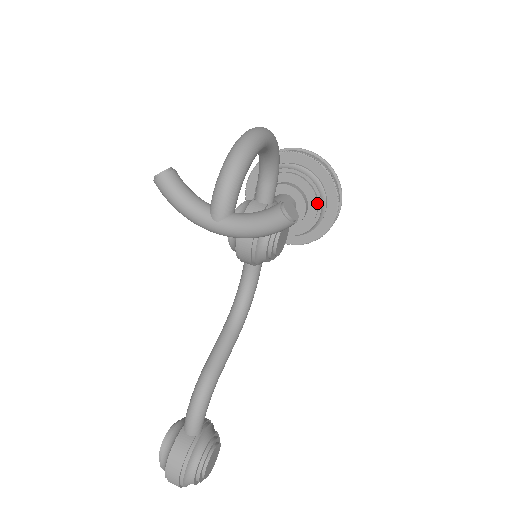
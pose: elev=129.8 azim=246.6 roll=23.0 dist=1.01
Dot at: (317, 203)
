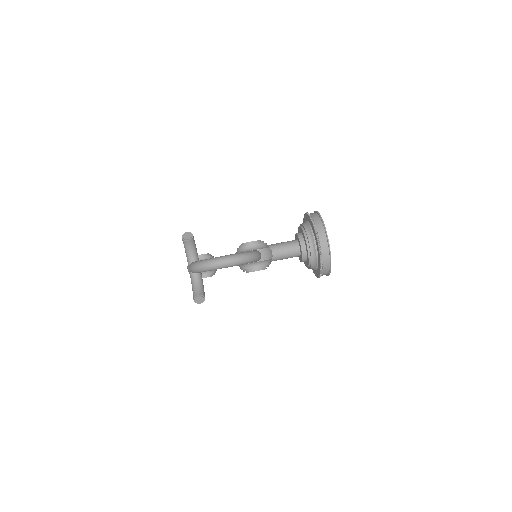
Dot at: (308, 266)
